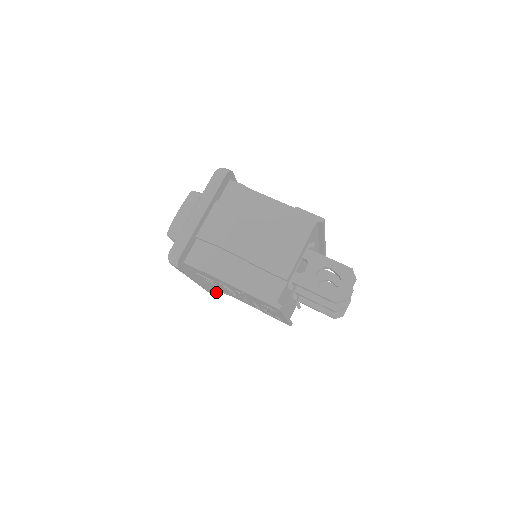
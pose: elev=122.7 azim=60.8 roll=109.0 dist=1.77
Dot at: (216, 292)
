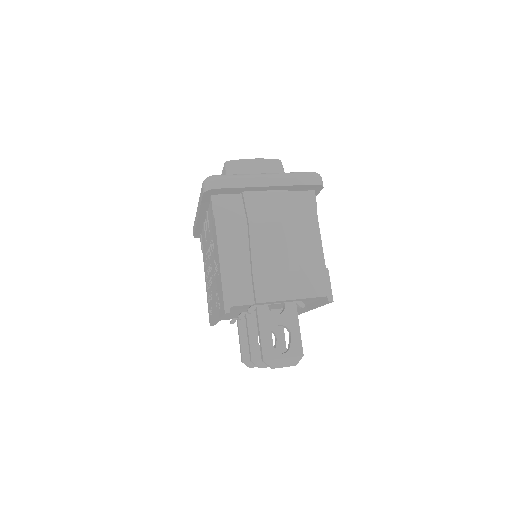
Dot at: (197, 237)
